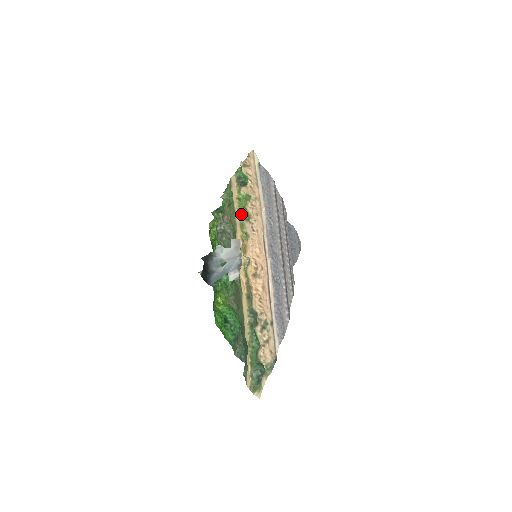
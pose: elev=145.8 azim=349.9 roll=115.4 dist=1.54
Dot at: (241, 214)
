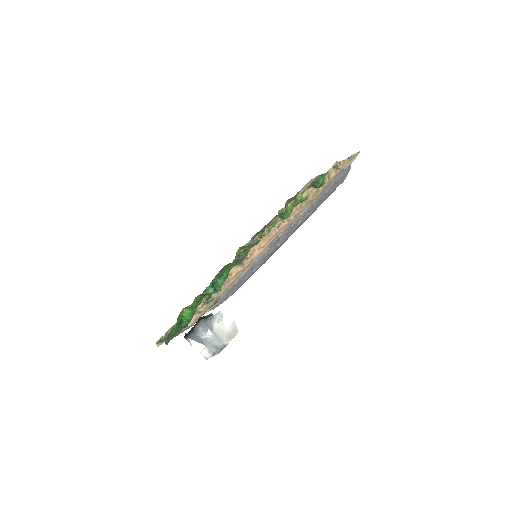
Dot at: occluded
